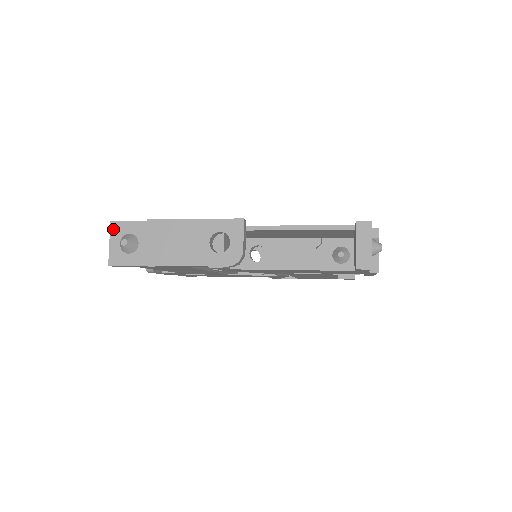
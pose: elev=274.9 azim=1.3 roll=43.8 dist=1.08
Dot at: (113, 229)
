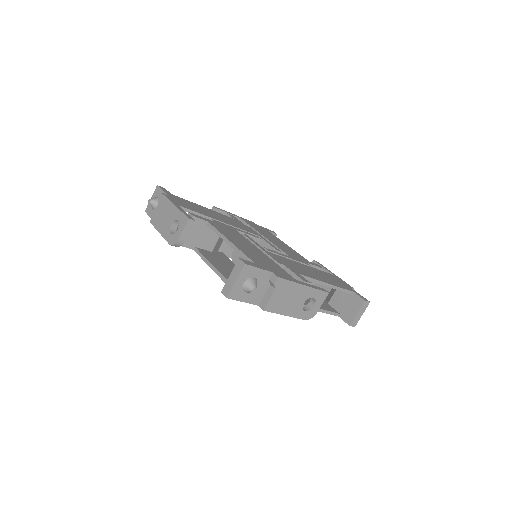
Dot at: (156, 190)
